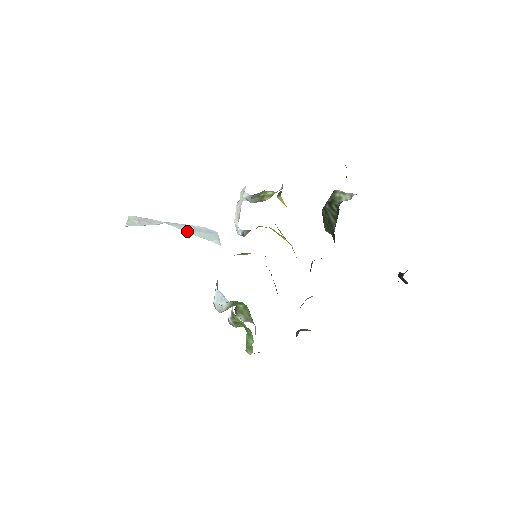
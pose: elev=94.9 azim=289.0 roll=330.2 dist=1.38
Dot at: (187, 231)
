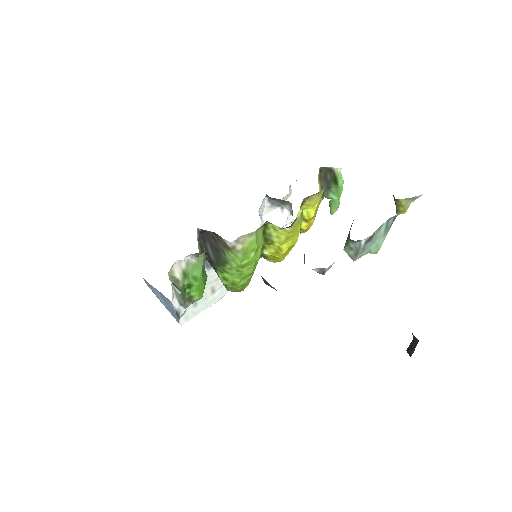
Dot at: occluded
